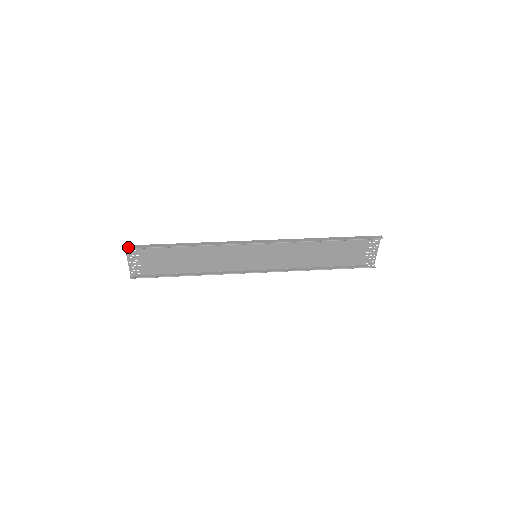
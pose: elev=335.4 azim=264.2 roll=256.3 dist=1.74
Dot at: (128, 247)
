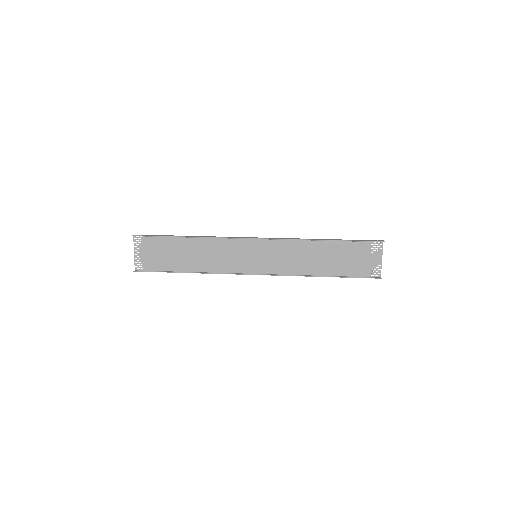
Dot at: (136, 235)
